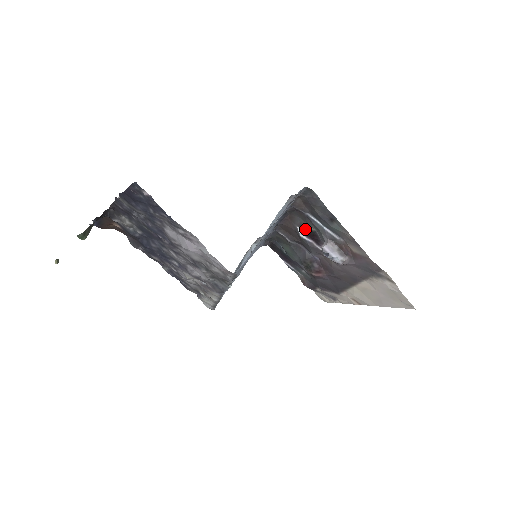
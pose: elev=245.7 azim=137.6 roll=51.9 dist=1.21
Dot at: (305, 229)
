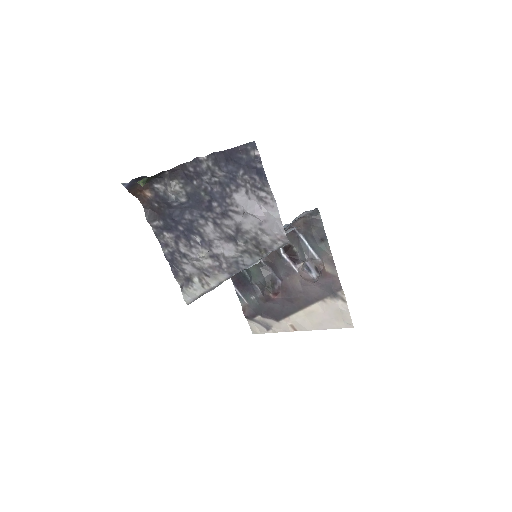
Dot at: (288, 249)
